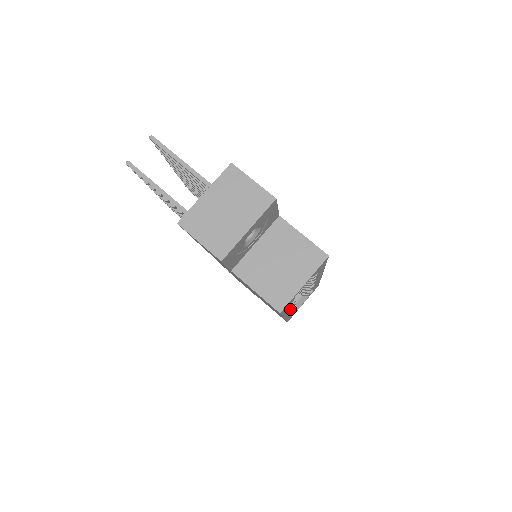
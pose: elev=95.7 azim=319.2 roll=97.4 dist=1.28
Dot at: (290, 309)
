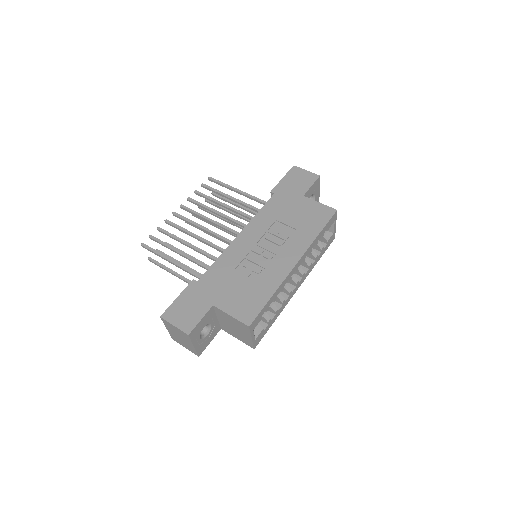
Dot at: (286, 301)
